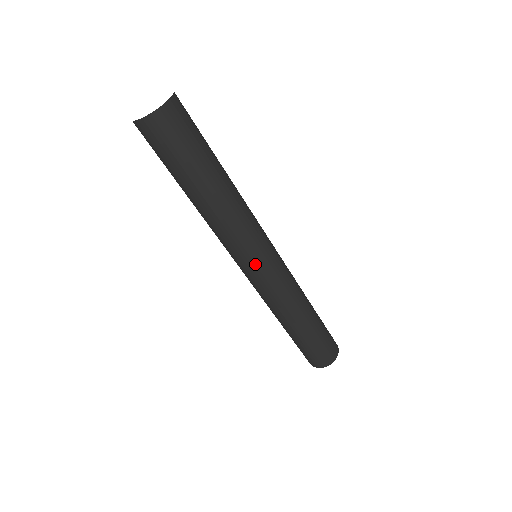
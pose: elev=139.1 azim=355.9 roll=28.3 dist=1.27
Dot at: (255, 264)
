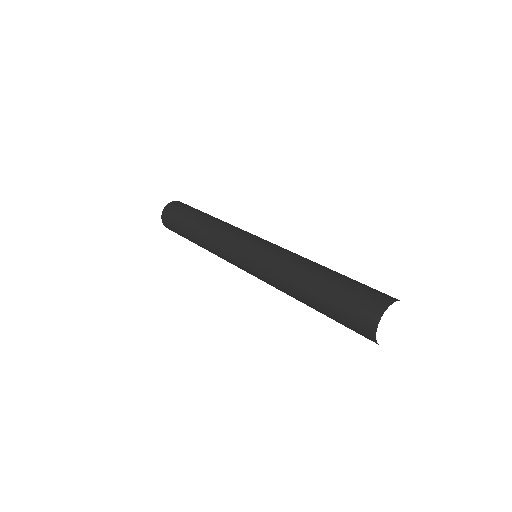
Dot at: (240, 252)
